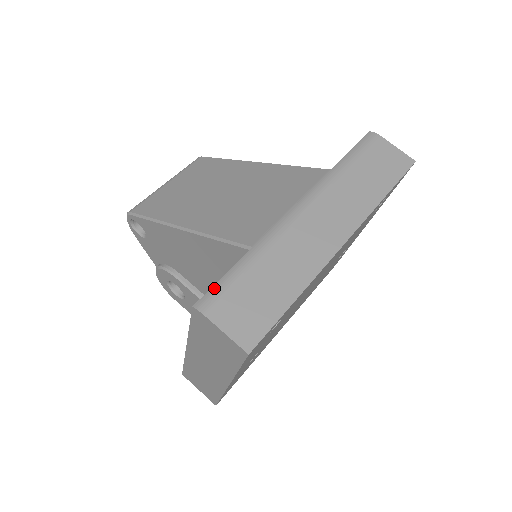
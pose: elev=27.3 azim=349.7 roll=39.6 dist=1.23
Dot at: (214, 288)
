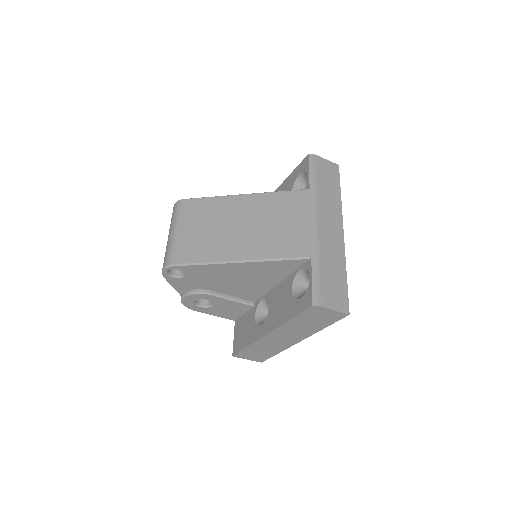
Dot at: (314, 290)
